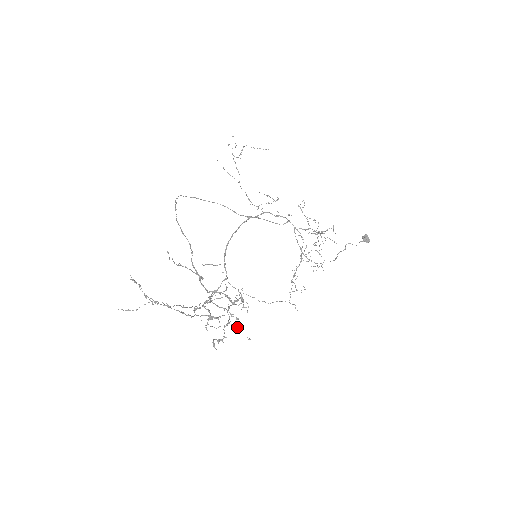
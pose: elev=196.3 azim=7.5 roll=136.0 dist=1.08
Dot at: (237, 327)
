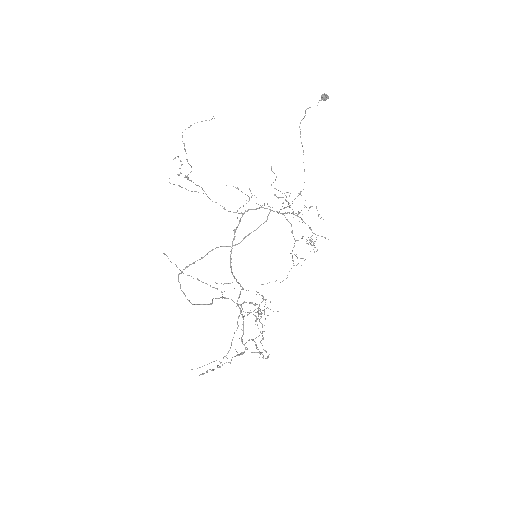
Dot at: (268, 315)
